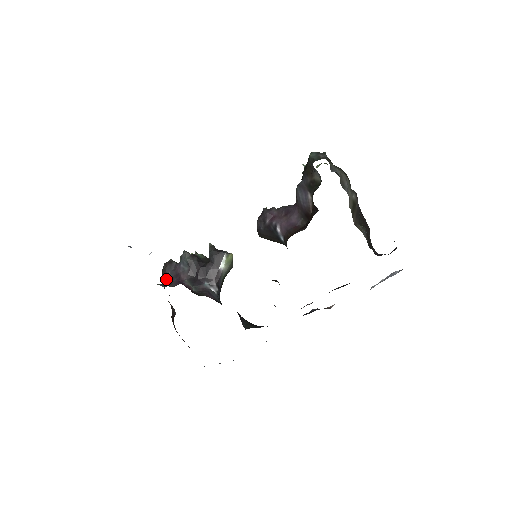
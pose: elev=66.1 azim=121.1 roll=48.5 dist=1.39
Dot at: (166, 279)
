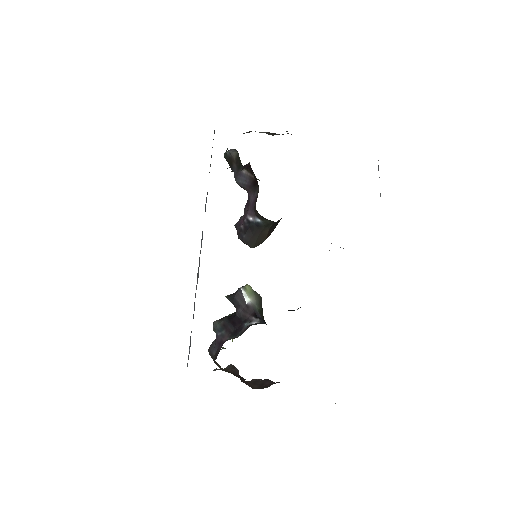
Dot at: (214, 357)
